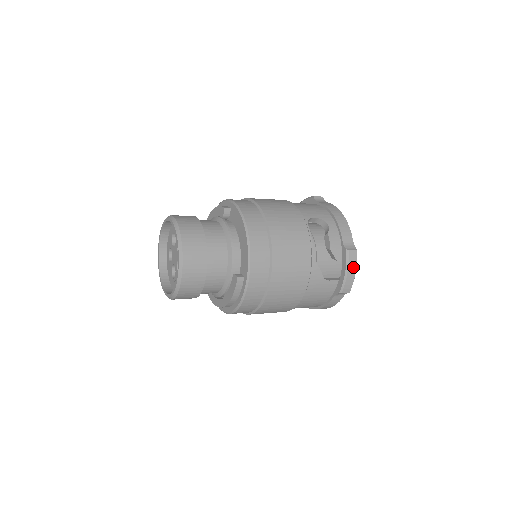
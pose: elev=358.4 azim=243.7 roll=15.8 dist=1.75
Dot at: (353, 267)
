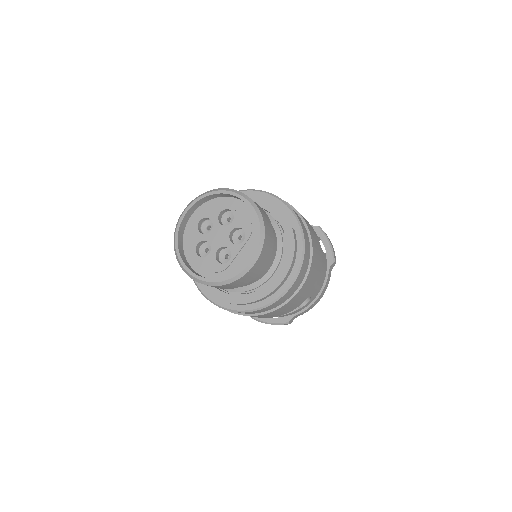
Dot at: (329, 239)
